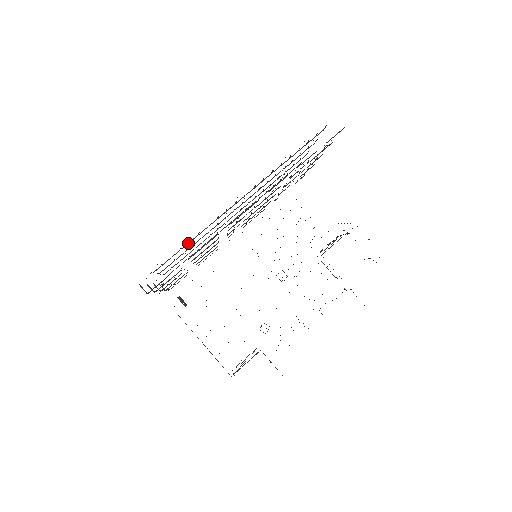
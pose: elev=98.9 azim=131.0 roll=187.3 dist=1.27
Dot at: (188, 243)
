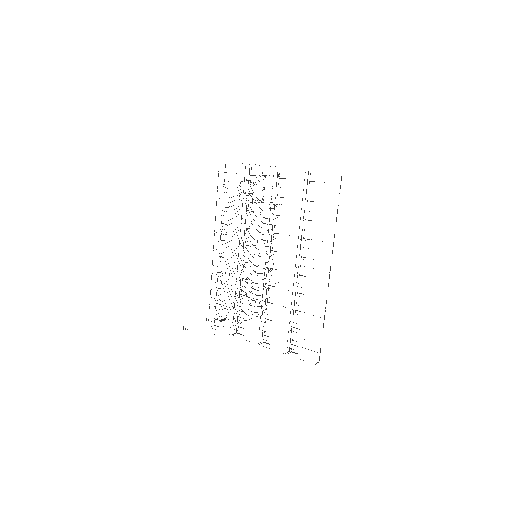
Dot at: occluded
